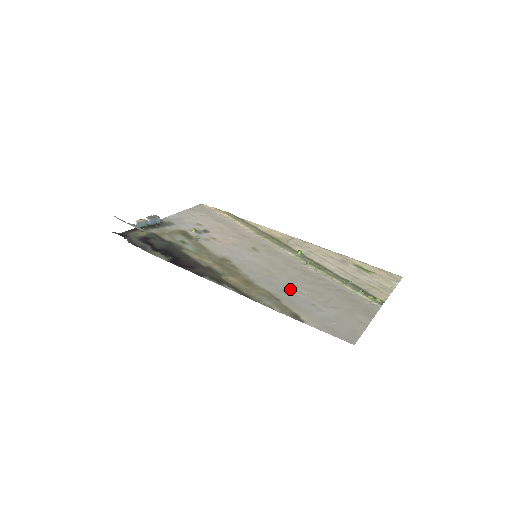
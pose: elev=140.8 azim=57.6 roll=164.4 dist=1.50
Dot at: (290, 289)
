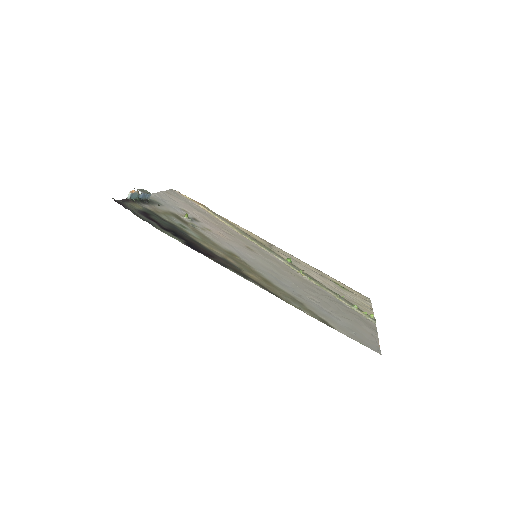
Dot at: (304, 295)
